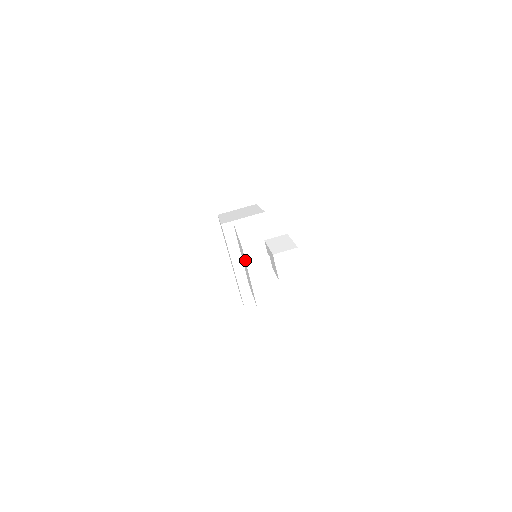
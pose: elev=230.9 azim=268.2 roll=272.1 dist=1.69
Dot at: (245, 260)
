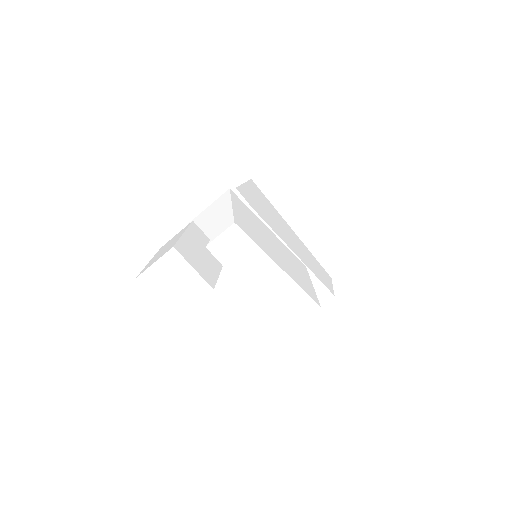
Dot at: occluded
